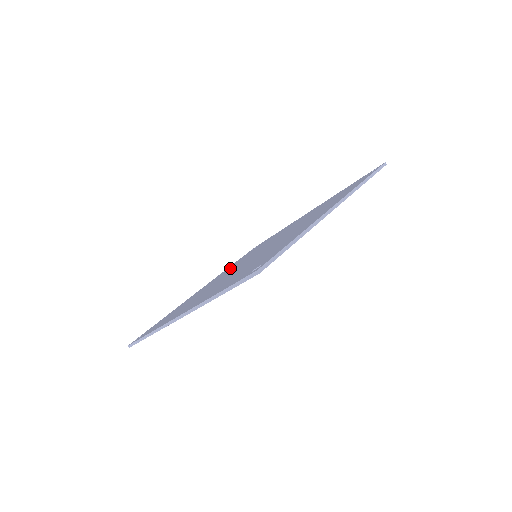
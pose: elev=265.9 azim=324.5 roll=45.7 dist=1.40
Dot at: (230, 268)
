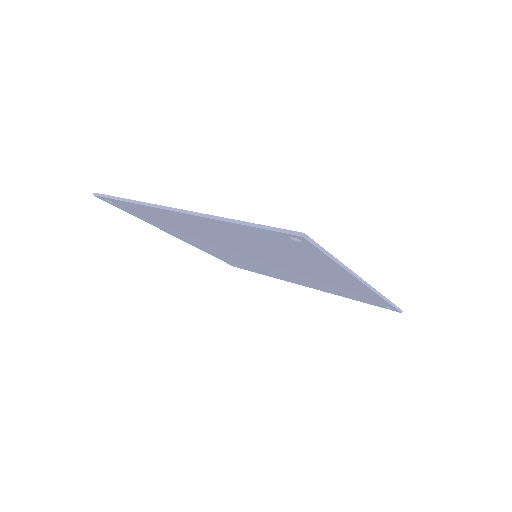
Dot at: occluded
